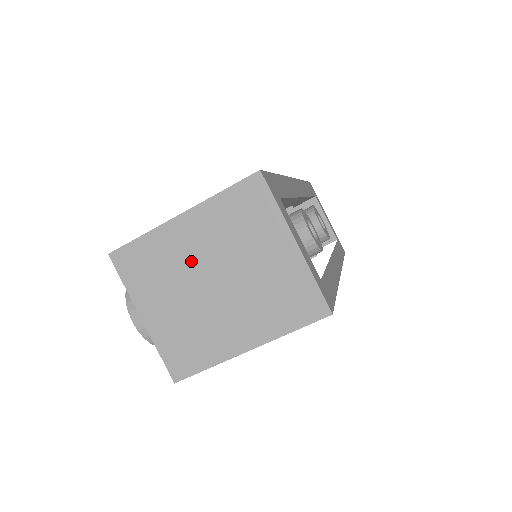
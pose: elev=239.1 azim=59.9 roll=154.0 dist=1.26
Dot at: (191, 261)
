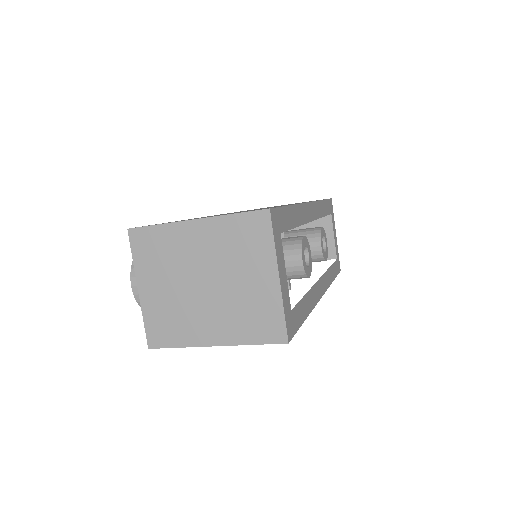
Dot at: (191, 260)
